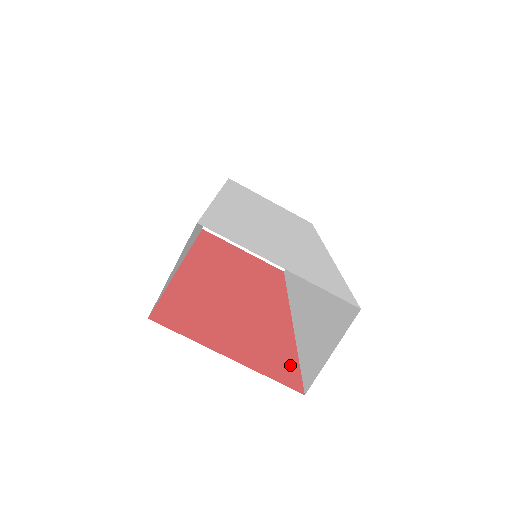
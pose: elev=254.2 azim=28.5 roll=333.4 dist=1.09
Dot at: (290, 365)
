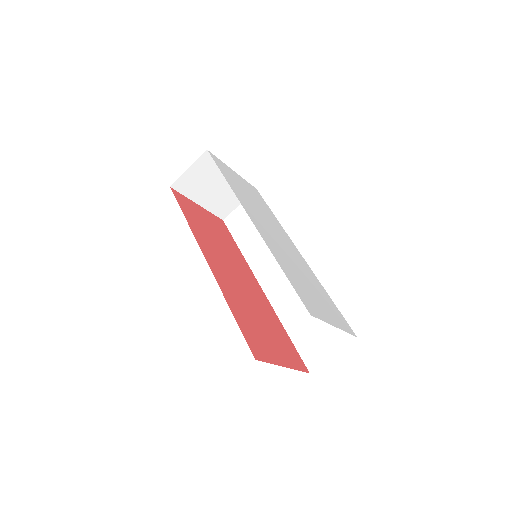
Dot at: (294, 350)
